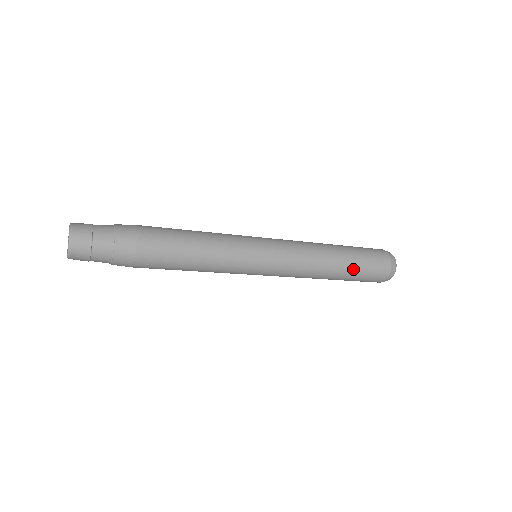
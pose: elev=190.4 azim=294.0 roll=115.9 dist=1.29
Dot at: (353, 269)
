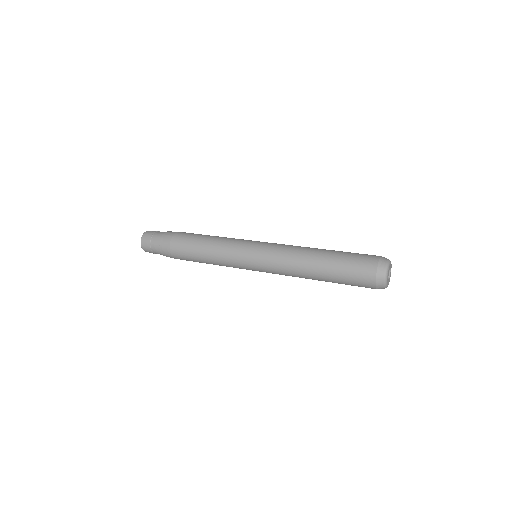
Dot at: (332, 277)
